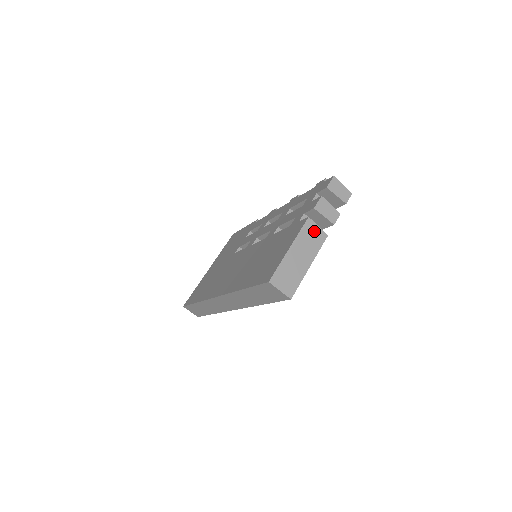
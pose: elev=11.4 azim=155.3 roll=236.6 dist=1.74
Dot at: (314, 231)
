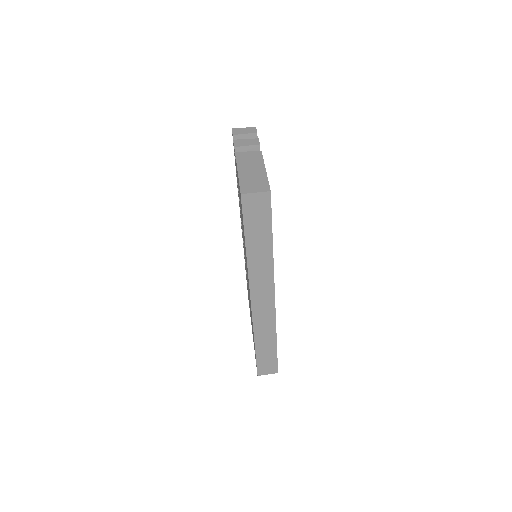
Dot at: (248, 155)
